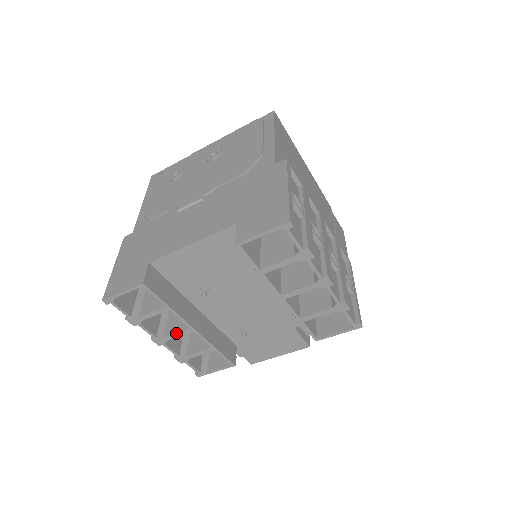
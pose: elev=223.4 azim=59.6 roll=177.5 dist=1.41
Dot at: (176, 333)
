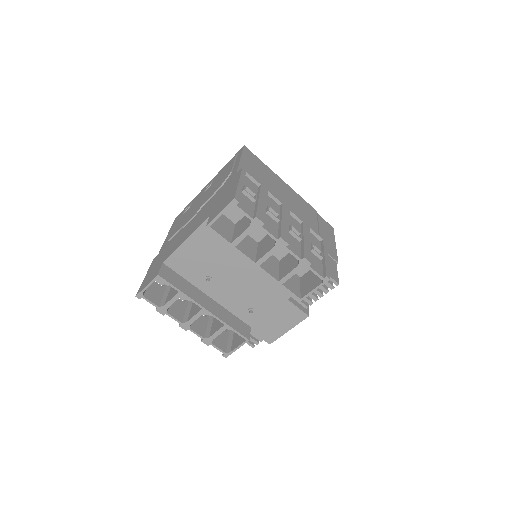
Dot at: (194, 316)
